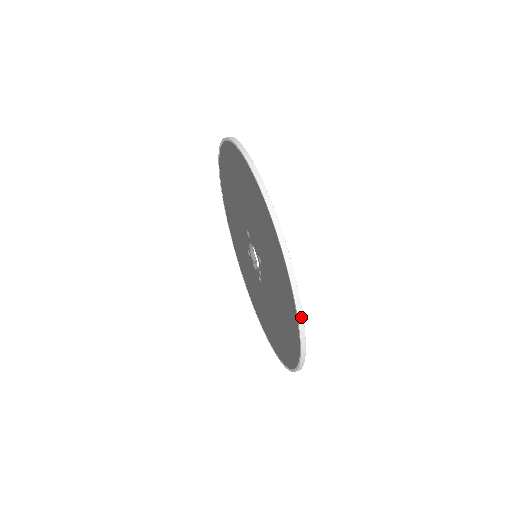
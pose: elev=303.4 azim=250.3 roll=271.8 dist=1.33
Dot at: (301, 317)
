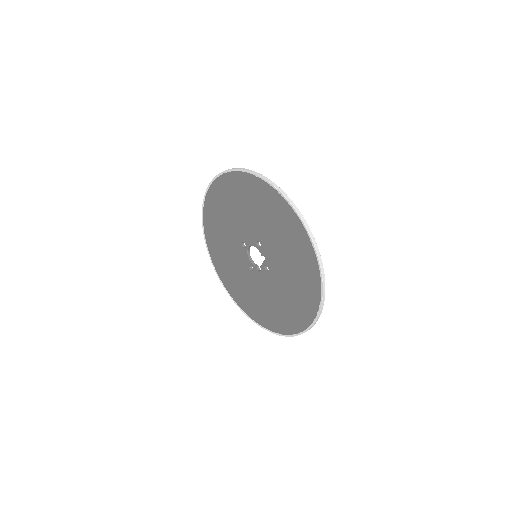
Dot at: (296, 208)
